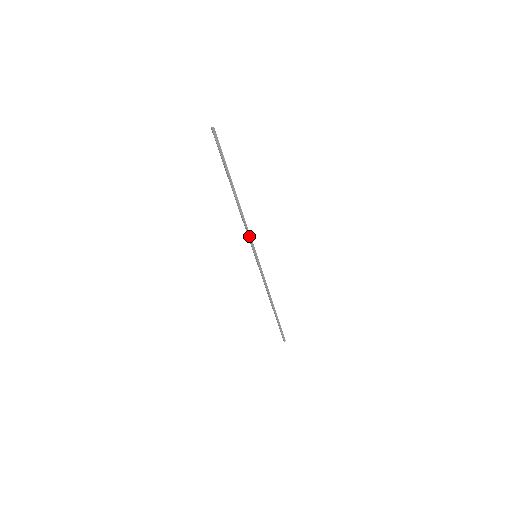
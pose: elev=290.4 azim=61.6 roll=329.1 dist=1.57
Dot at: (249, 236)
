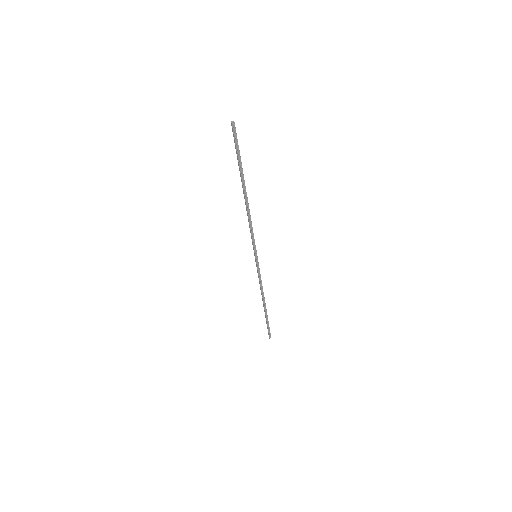
Dot at: (252, 236)
